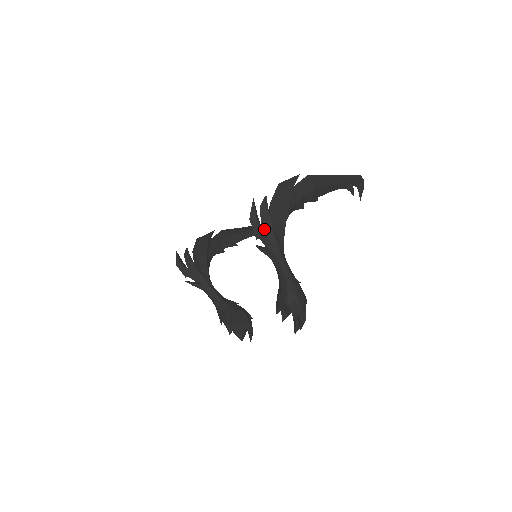
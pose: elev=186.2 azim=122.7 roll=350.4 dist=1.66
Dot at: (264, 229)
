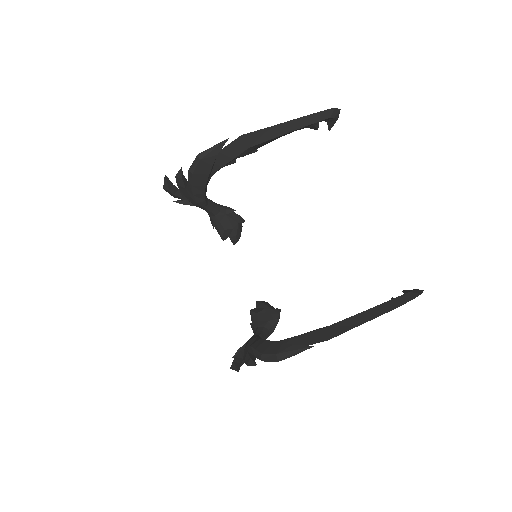
Dot at: occluded
